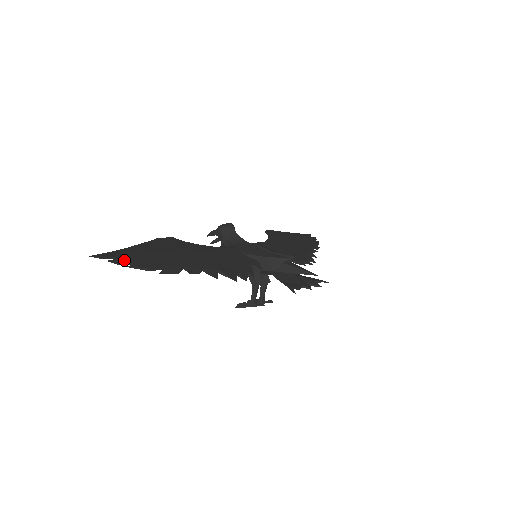
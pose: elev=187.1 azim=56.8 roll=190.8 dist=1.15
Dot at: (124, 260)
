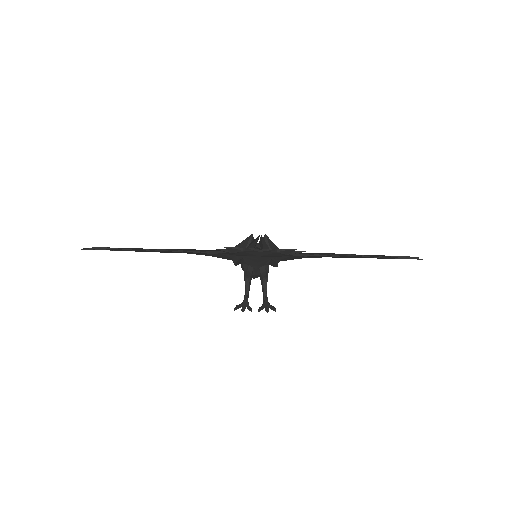
Dot at: occluded
